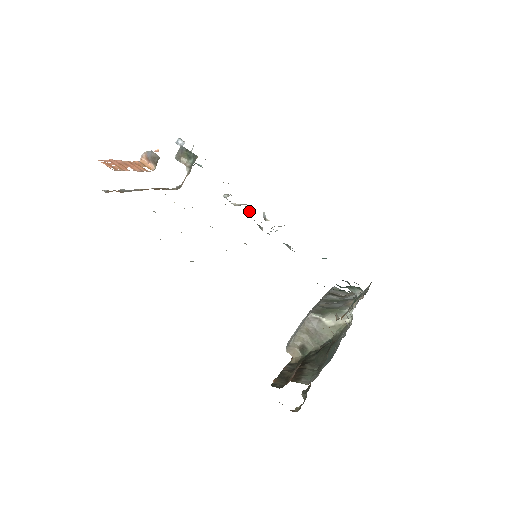
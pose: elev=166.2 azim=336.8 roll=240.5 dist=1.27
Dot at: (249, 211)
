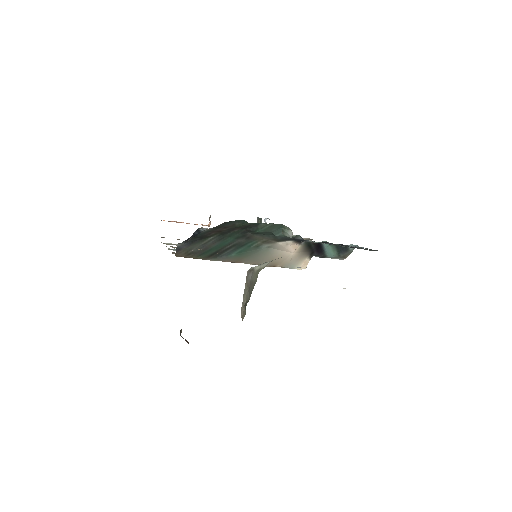
Dot at: occluded
